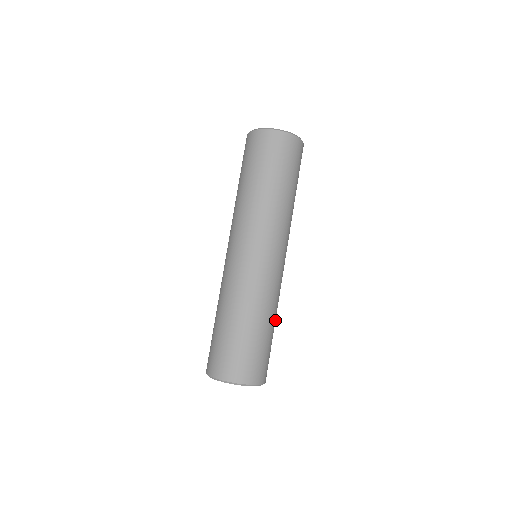
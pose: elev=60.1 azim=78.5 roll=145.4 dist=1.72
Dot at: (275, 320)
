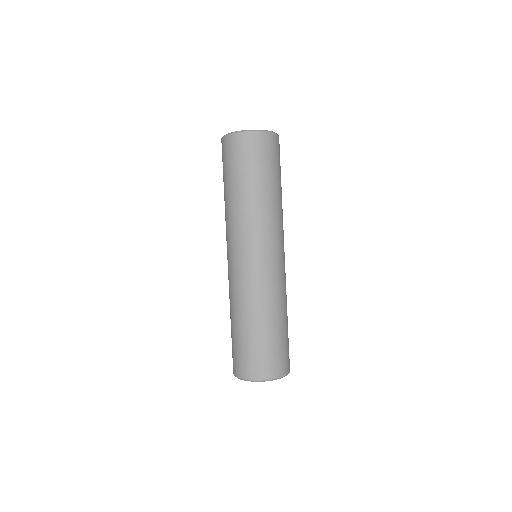
Dot at: (286, 313)
